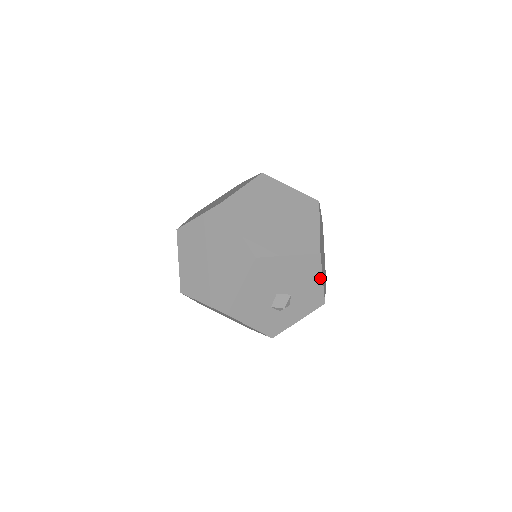
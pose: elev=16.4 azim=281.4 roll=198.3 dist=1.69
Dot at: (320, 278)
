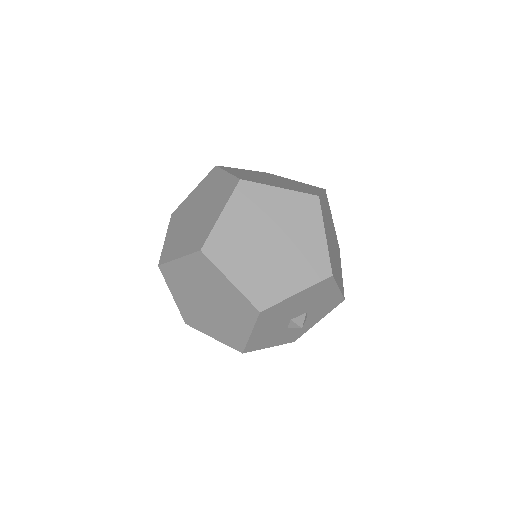
Dot at: (336, 289)
